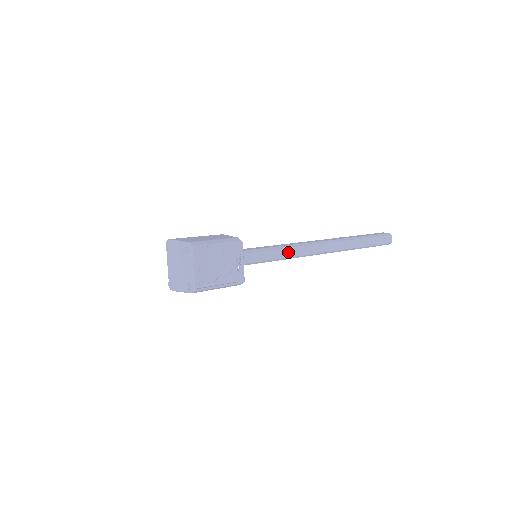
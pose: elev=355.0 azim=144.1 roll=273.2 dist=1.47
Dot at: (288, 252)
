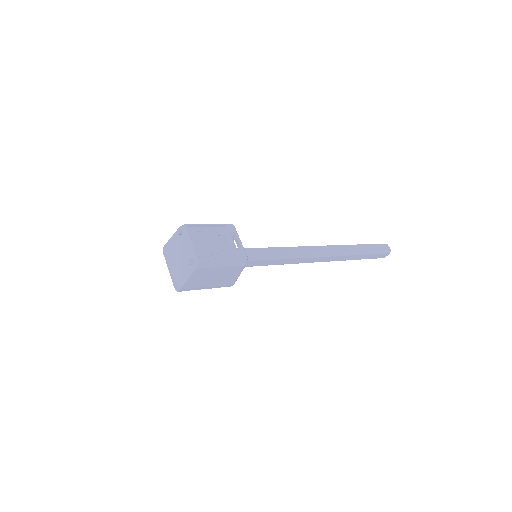
Dot at: (287, 250)
